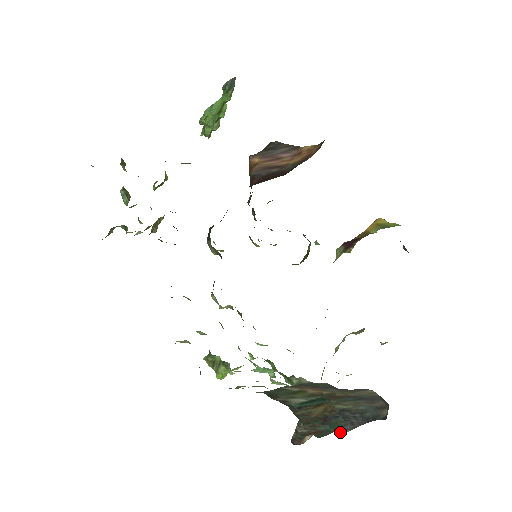
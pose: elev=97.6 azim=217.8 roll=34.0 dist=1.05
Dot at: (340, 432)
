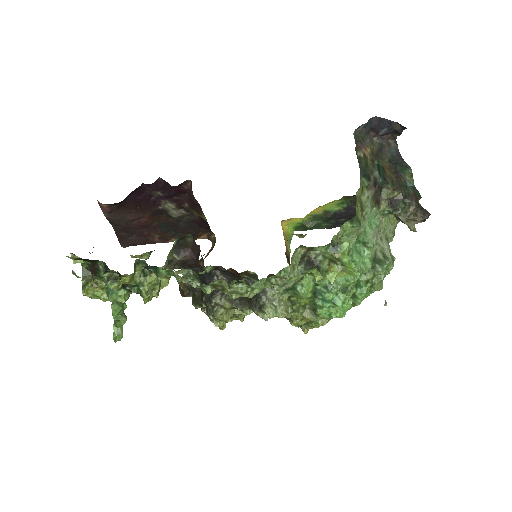
Dot at: (408, 168)
